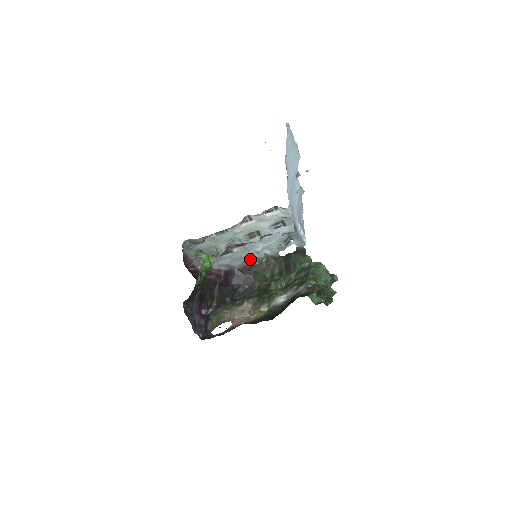
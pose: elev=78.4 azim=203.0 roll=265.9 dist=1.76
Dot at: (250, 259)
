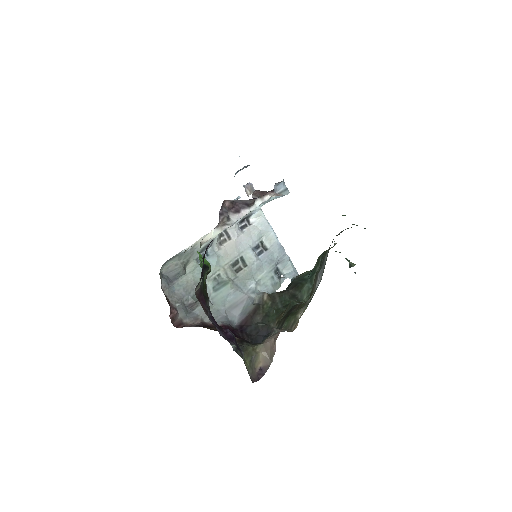
Dot at: (248, 302)
